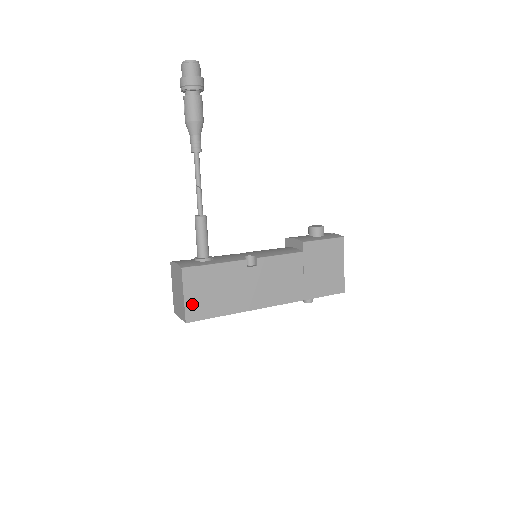
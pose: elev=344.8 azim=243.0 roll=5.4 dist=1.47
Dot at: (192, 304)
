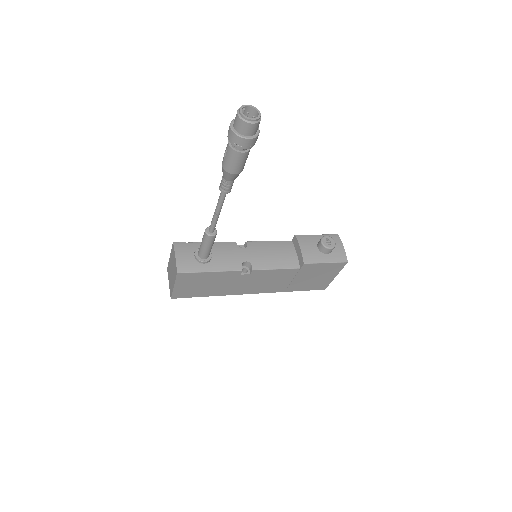
Dot at: (180, 290)
